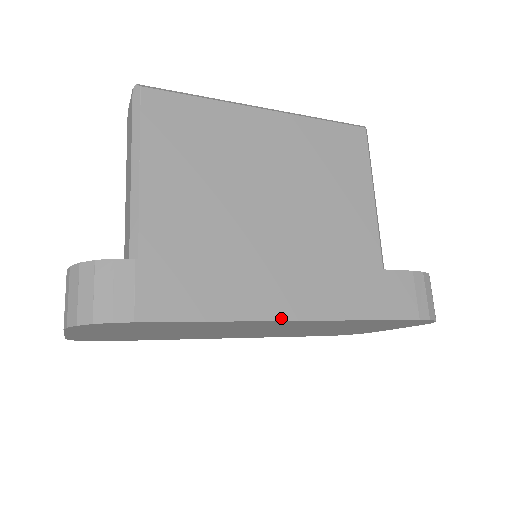
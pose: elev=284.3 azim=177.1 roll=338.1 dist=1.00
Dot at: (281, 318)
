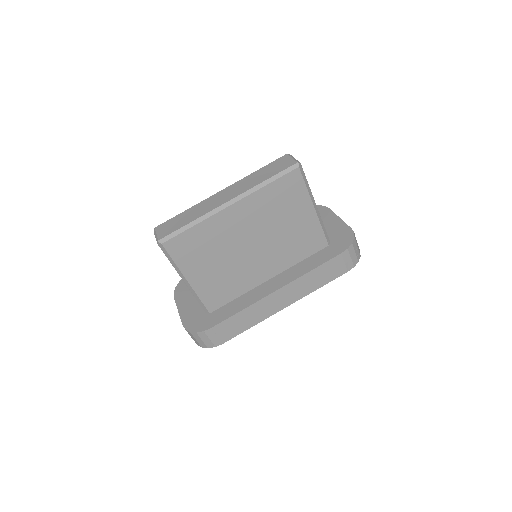
Dot at: (279, 310)
